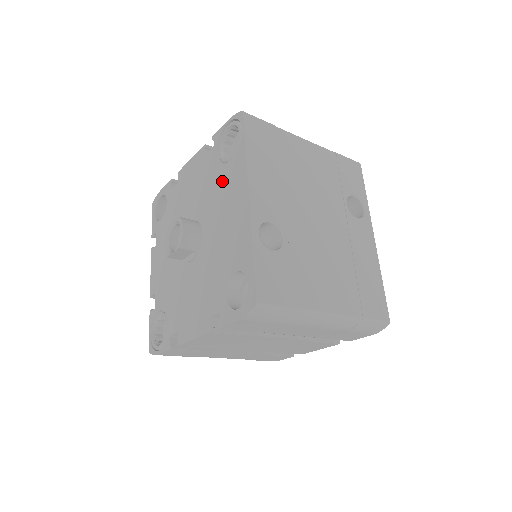
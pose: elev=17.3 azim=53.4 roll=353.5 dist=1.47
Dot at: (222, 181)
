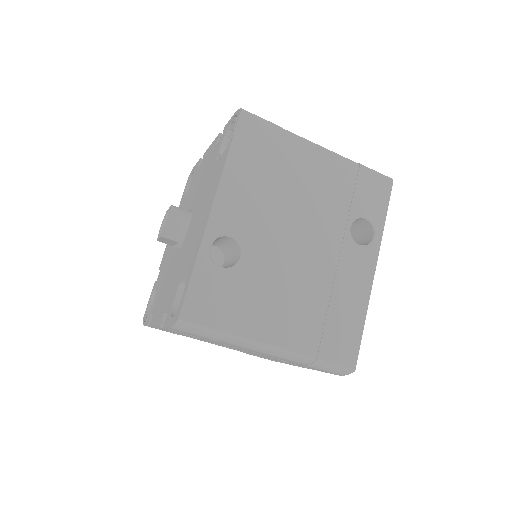
Dot at: (211, 179)
